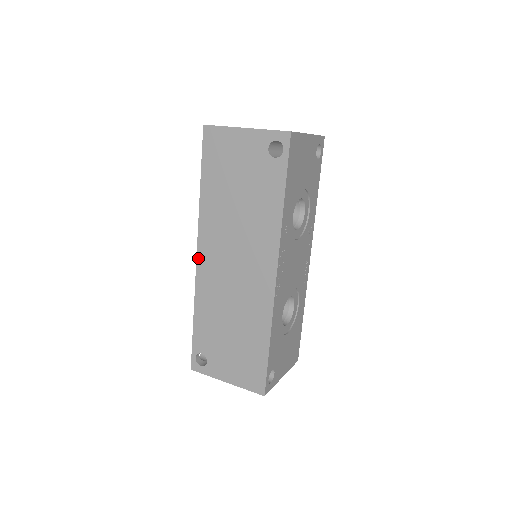
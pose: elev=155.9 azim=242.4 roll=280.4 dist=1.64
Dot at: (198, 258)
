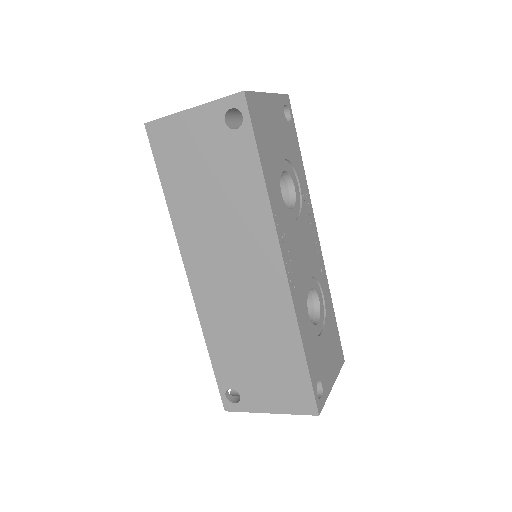
Dot at: (190, 279)
